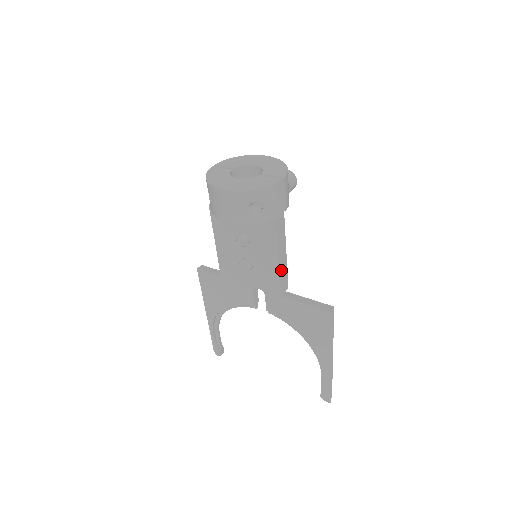
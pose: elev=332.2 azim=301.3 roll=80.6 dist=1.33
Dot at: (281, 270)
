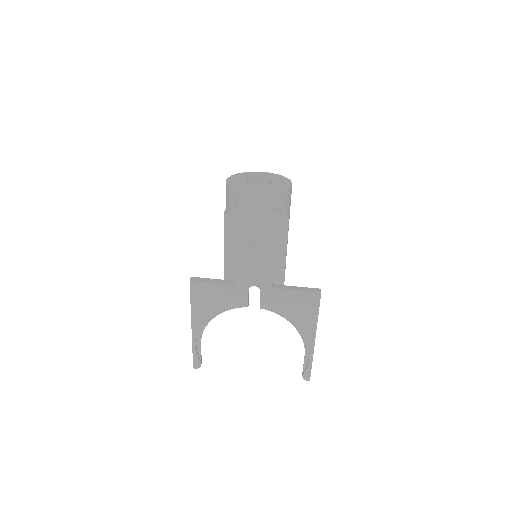
Dot at: (285, 262)
